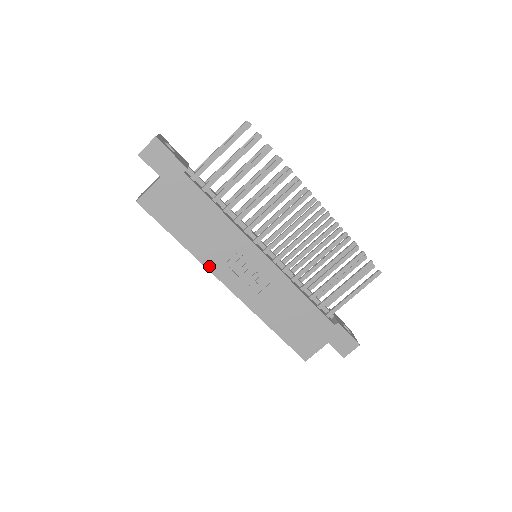
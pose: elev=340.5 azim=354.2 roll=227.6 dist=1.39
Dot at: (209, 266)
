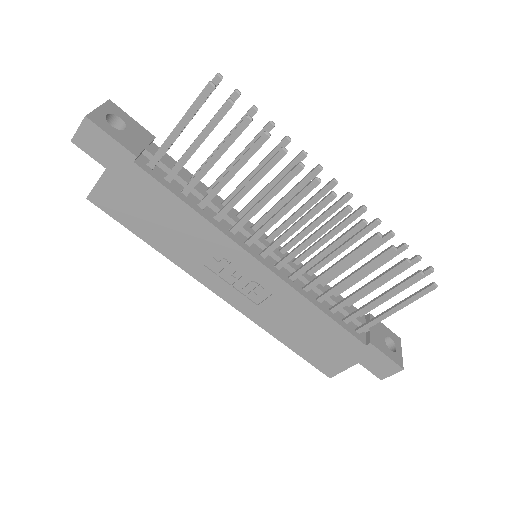
Dot at: (191, 272)
